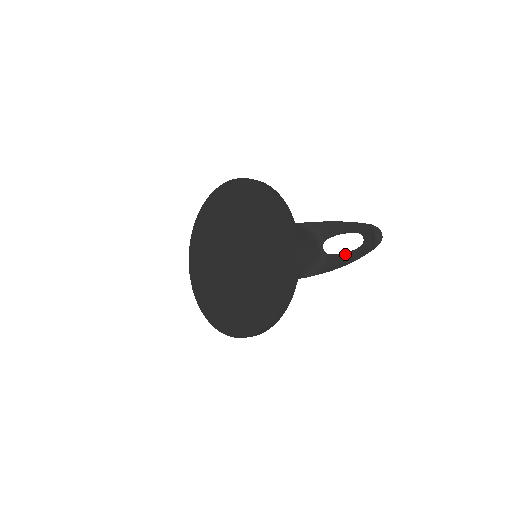
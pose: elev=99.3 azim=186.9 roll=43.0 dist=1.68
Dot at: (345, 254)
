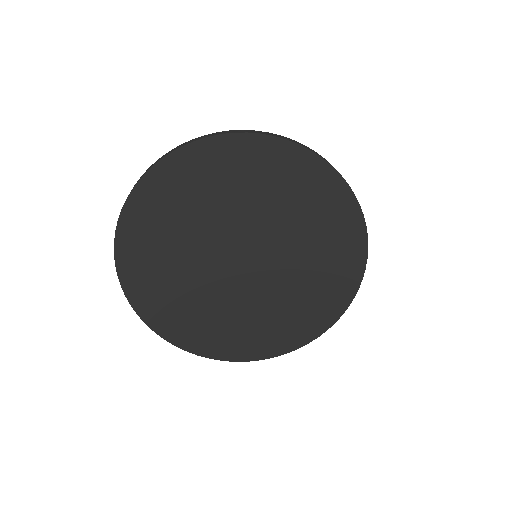
Dot at: occluded
